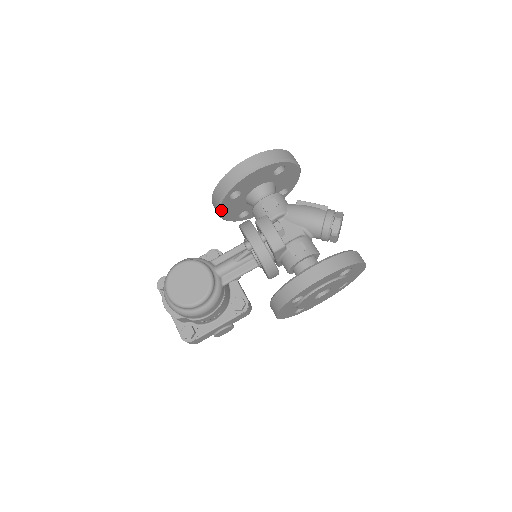
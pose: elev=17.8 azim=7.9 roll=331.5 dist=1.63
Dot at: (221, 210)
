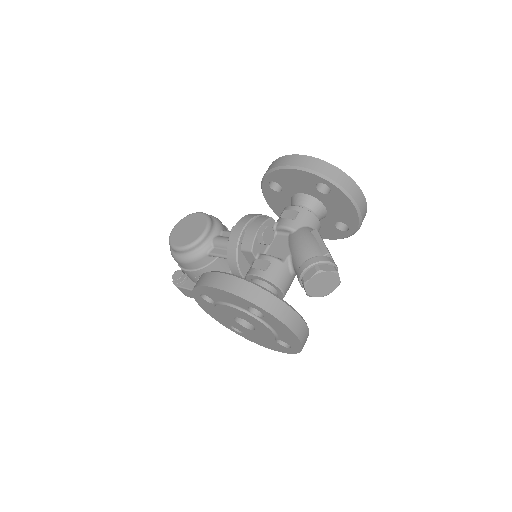
Dot at: (266, 196)
